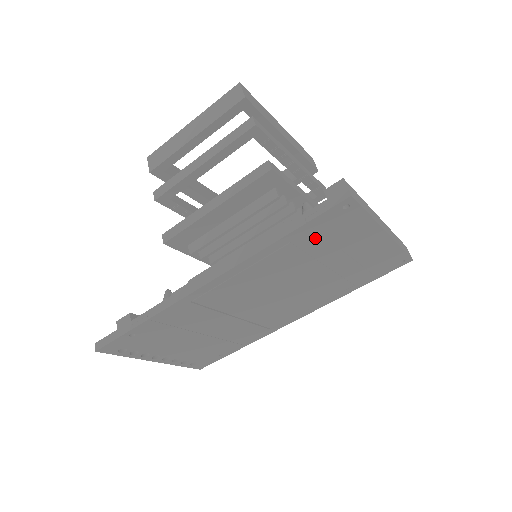
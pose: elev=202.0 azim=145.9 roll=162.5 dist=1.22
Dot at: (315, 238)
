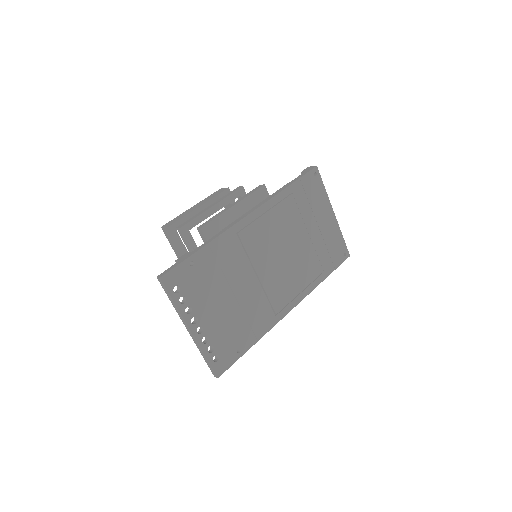
Dot at: (303, 196)
